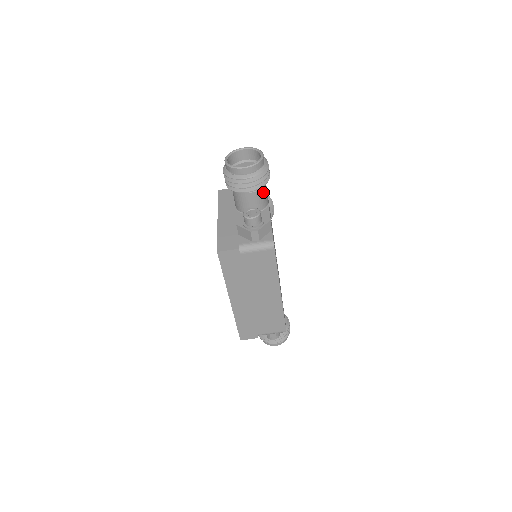
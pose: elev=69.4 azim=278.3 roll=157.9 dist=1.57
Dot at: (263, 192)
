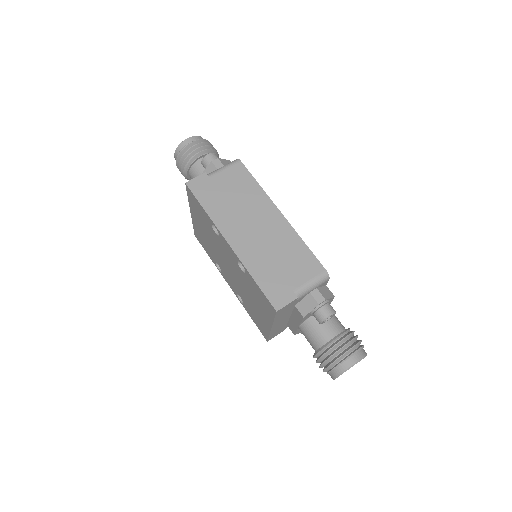
Dot at: occluded
